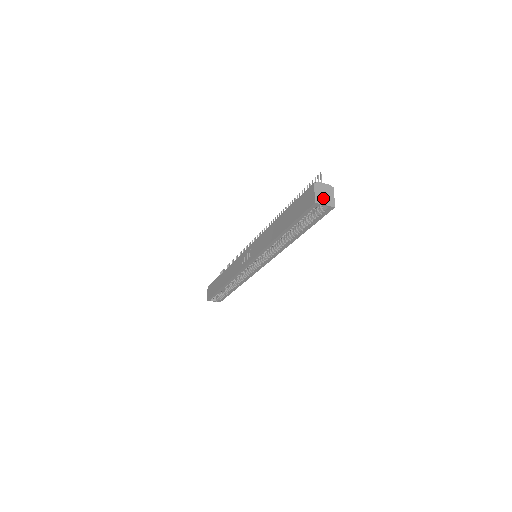
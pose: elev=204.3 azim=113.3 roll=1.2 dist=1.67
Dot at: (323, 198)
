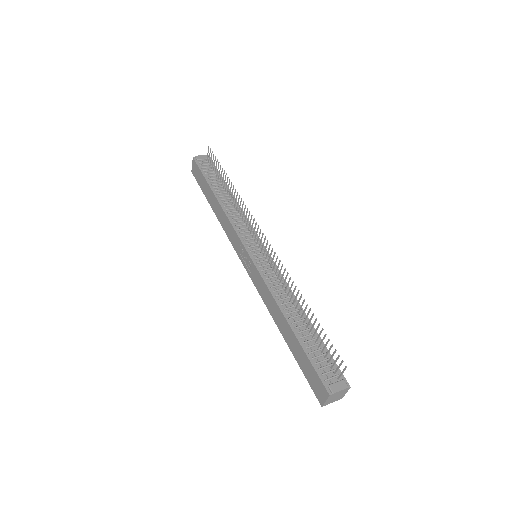
Dot at: (333, 400)
